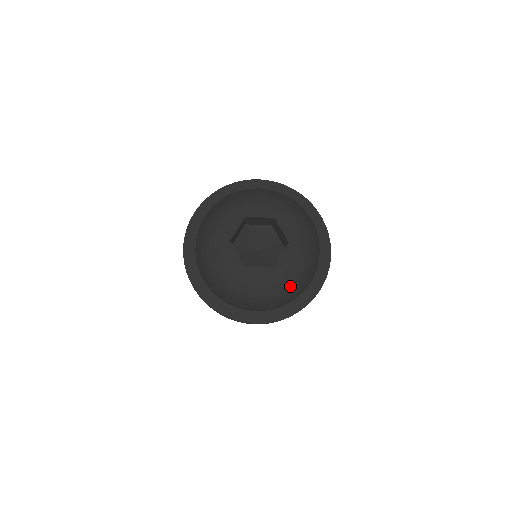
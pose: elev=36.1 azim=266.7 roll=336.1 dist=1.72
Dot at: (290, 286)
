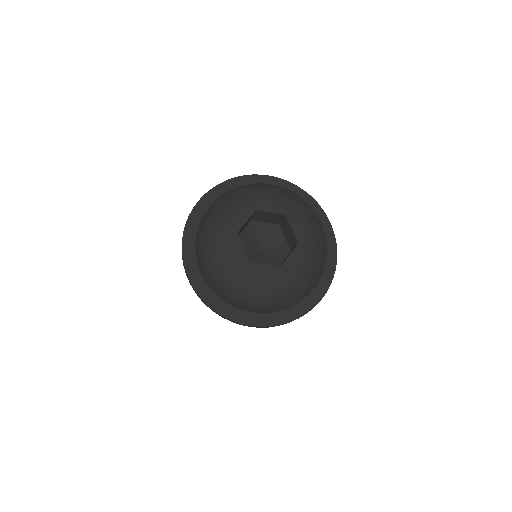
Dot at: (294, 289)
